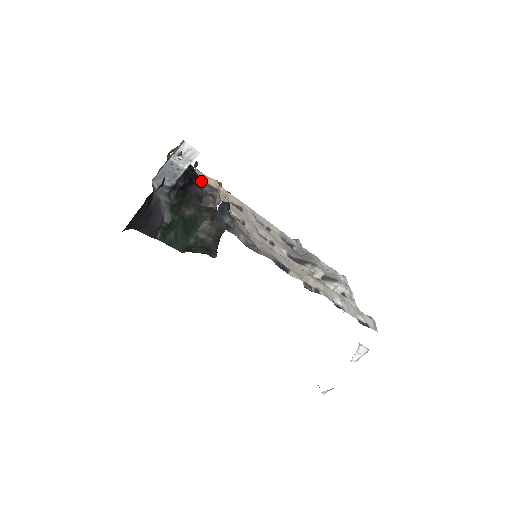
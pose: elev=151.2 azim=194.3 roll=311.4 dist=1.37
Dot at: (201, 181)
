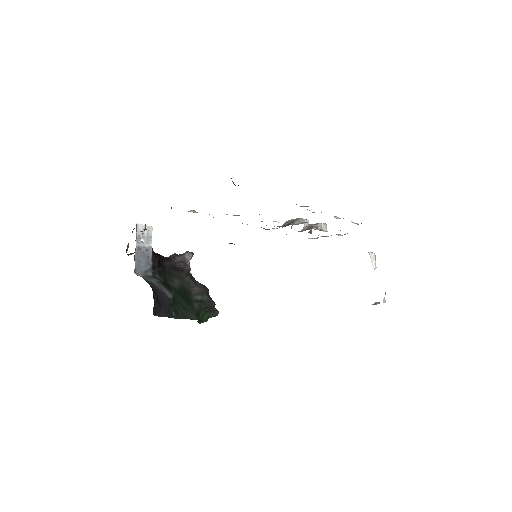
Dot at: occluded
